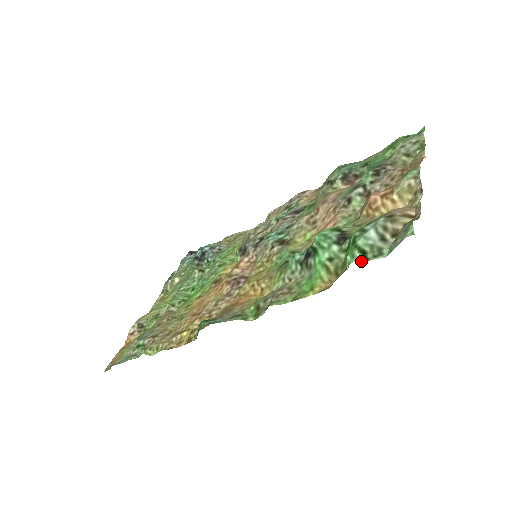
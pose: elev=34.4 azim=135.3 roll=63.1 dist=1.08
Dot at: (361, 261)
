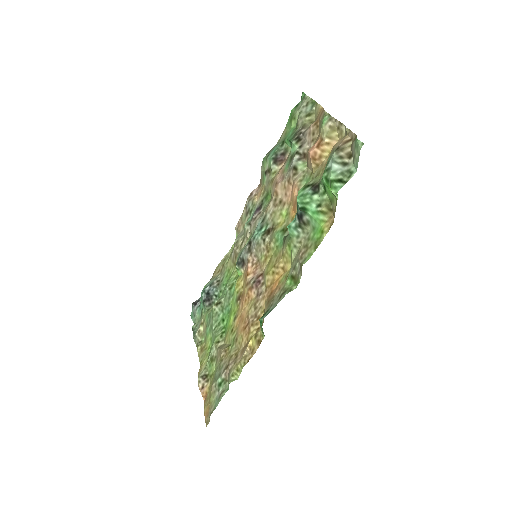
Dot at: occluded
